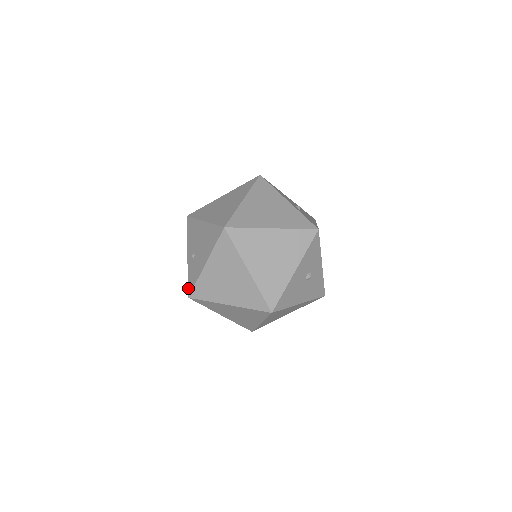
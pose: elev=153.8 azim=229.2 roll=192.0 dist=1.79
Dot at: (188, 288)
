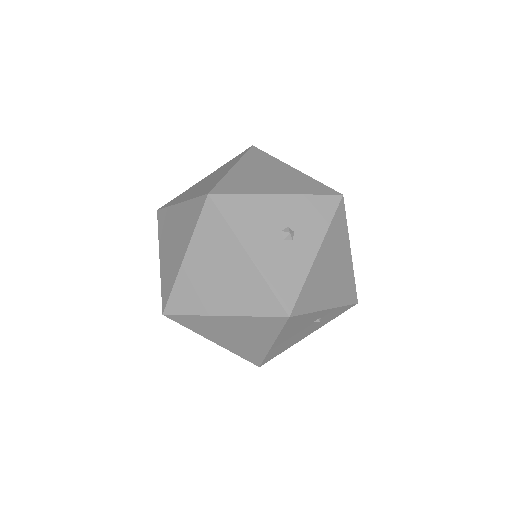
Dot at: occluded
